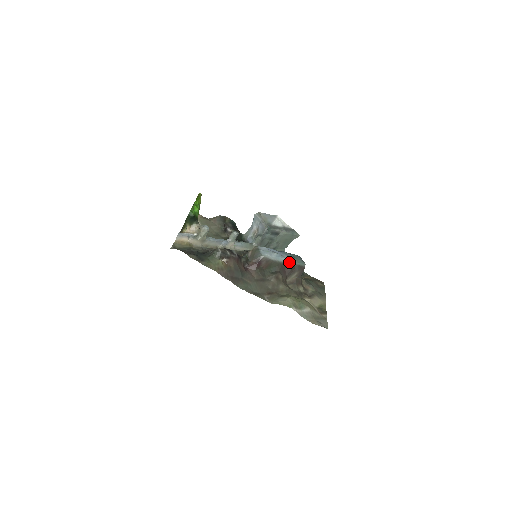
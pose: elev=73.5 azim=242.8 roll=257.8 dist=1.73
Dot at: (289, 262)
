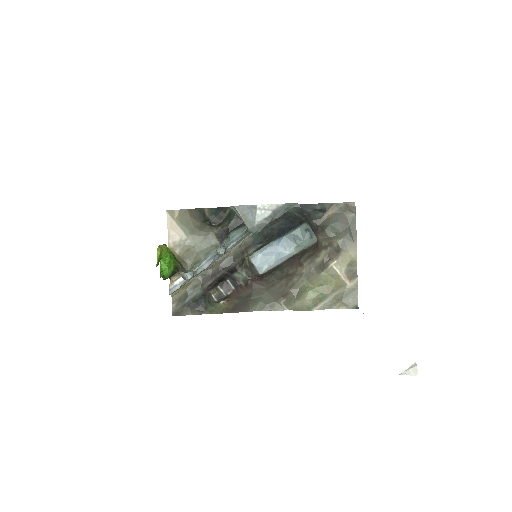
Dot at: (294, 254)
